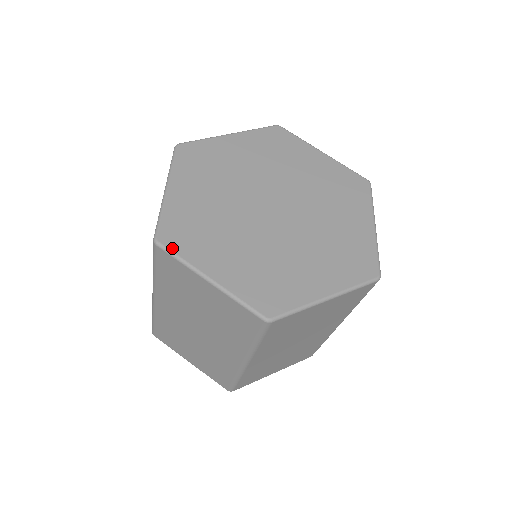
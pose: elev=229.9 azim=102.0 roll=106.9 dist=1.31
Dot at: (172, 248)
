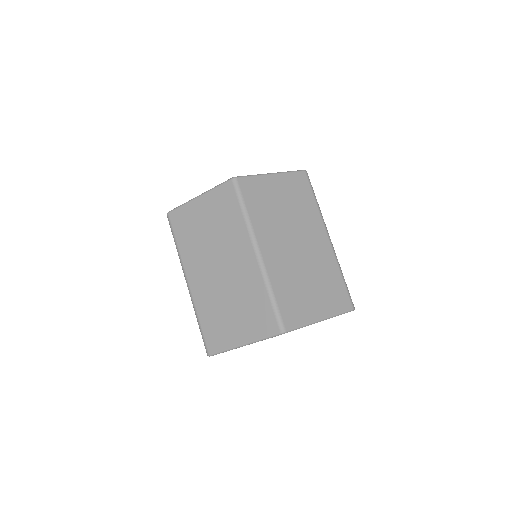
Dot at: (177, 208)
